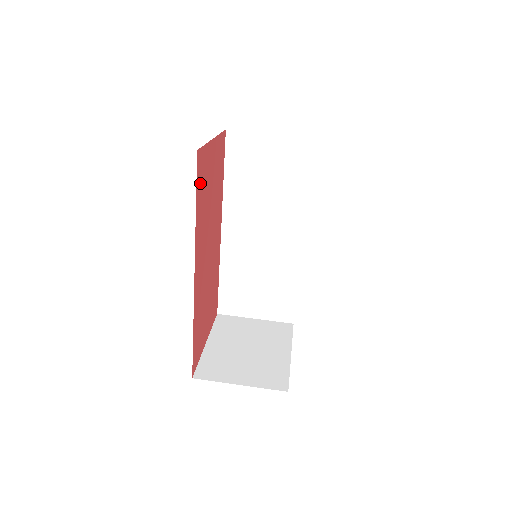
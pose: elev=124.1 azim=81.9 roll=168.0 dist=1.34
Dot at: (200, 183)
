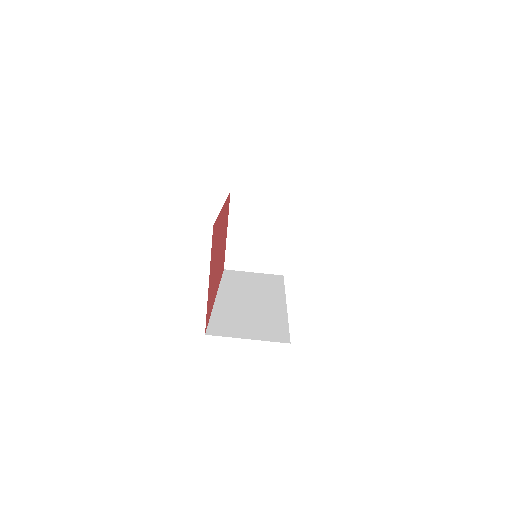
Dot at: (209, 311)
